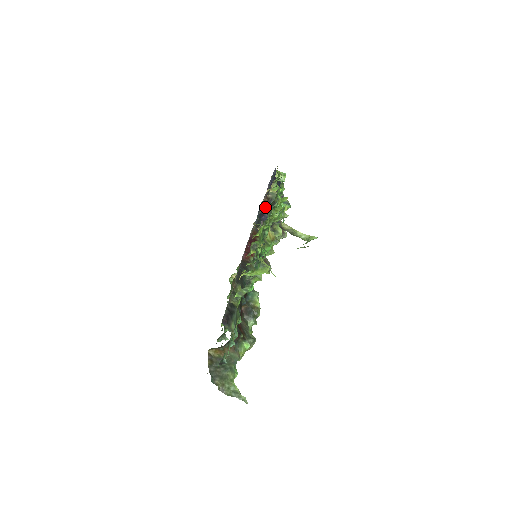
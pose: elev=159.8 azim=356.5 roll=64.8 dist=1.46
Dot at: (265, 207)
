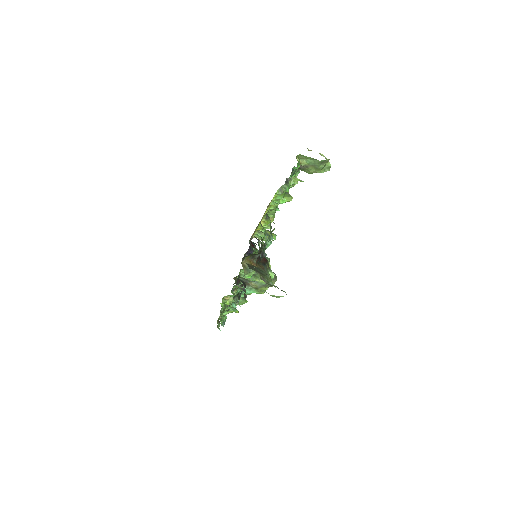
Dot at: (251, 246)
